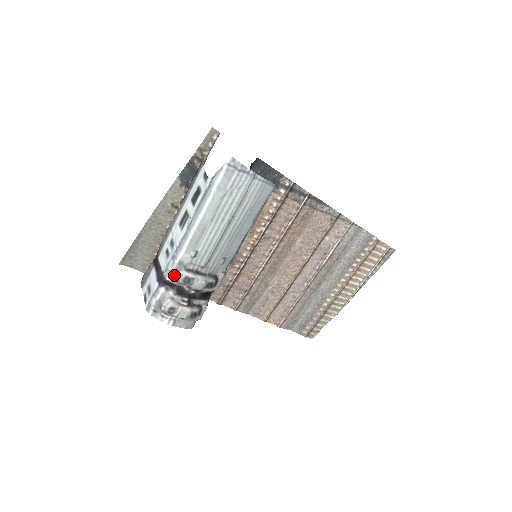
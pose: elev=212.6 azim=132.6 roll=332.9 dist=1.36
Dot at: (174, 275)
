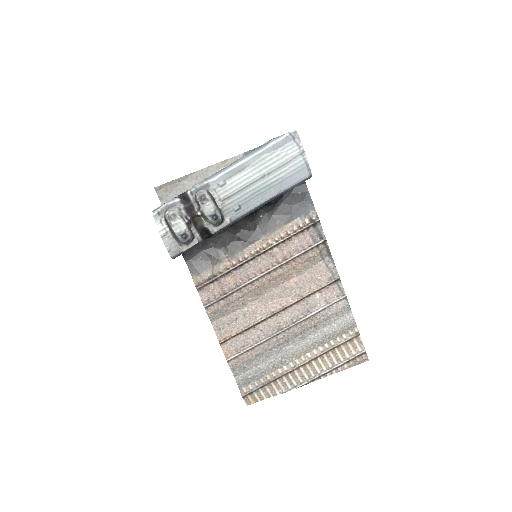
Dot at: (196, 191)
